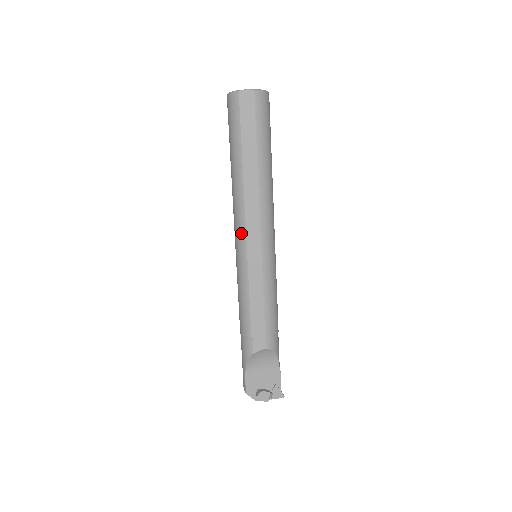
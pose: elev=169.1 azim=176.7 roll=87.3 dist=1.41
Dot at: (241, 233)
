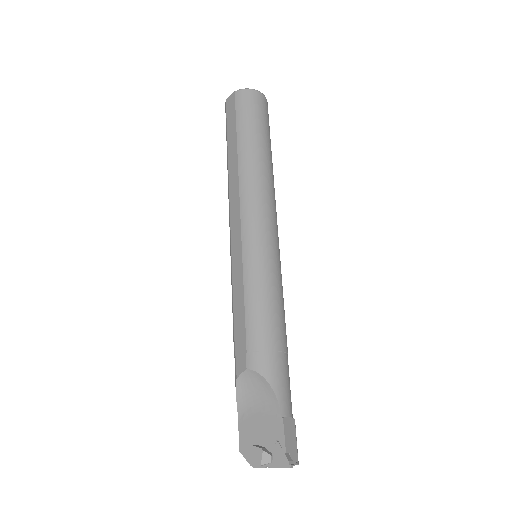
Dot at: occluded
